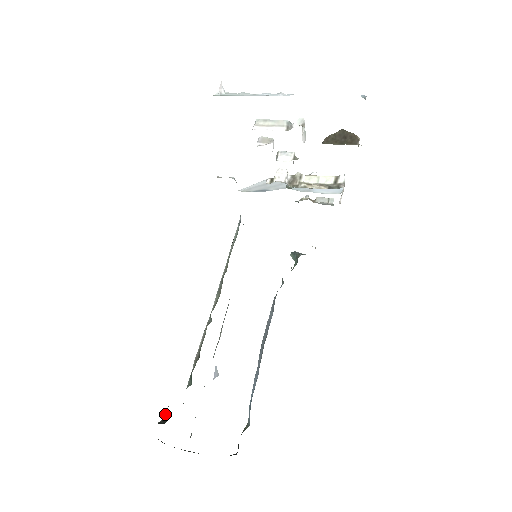
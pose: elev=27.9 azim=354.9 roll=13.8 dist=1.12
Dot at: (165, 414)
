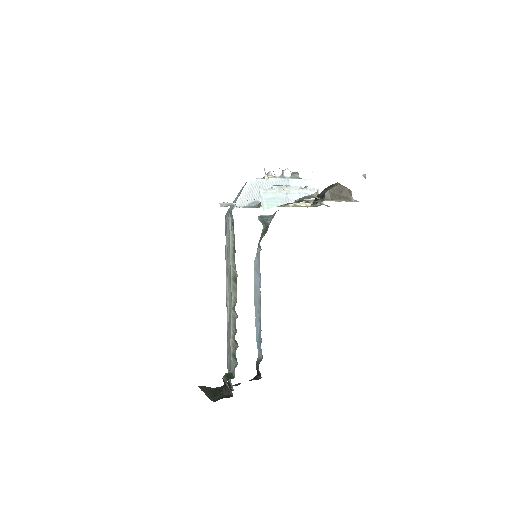
Dot at: (226, 386)
